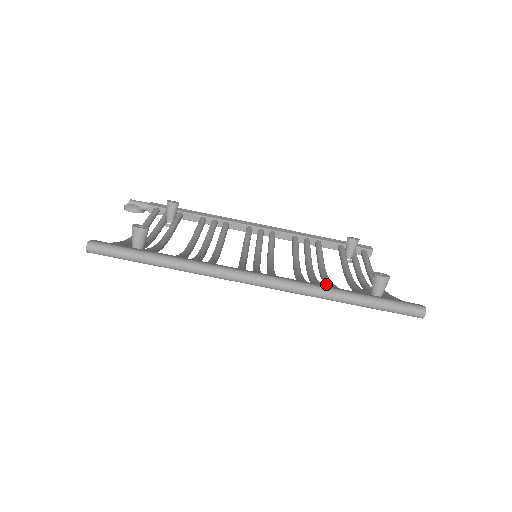
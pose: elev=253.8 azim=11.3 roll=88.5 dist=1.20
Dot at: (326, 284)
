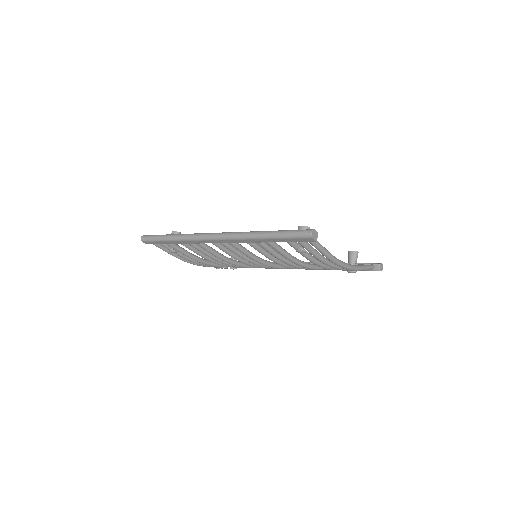
Dot at: occluded
